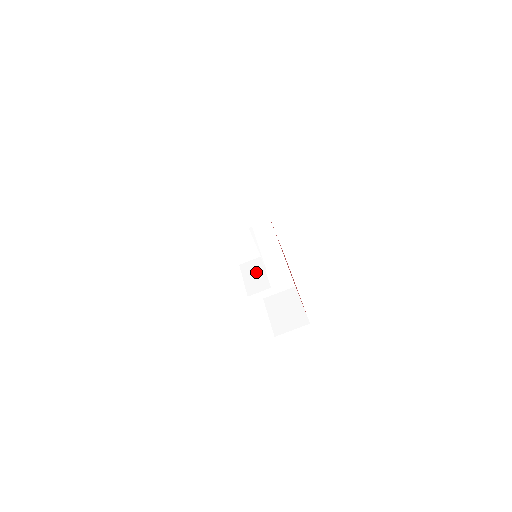
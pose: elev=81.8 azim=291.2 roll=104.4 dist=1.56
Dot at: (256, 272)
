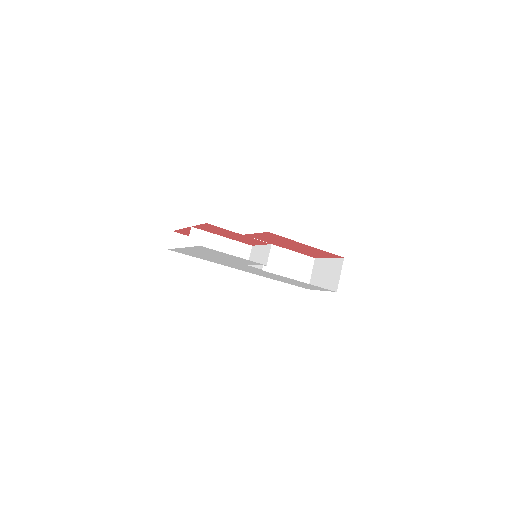
Dot at: (258, 253)
